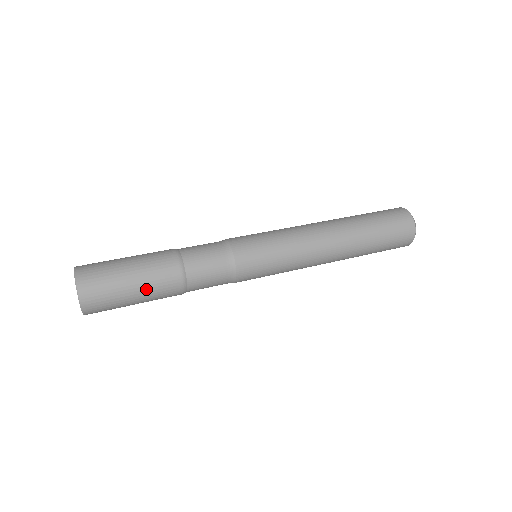
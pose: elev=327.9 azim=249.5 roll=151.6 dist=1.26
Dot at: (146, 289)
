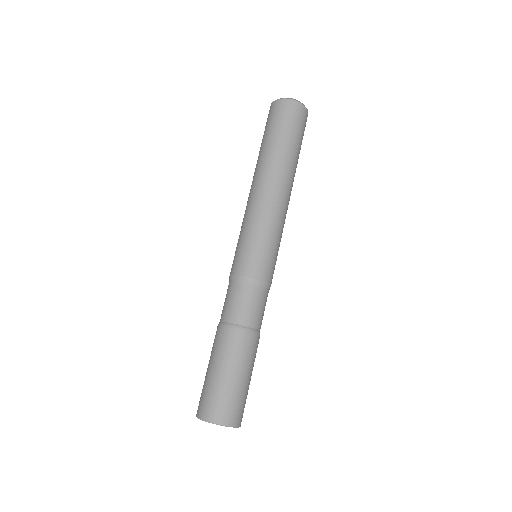
Dot at: (251, 368)
